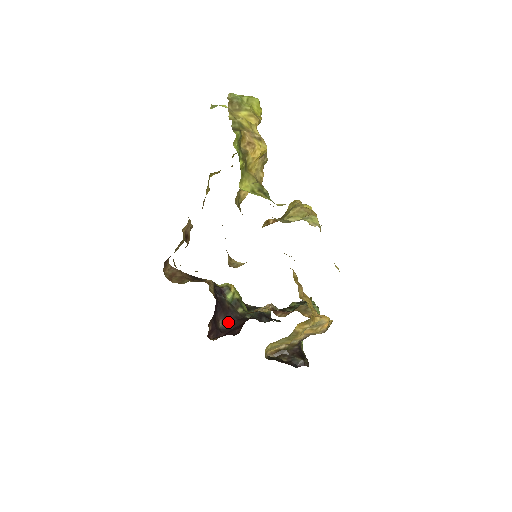
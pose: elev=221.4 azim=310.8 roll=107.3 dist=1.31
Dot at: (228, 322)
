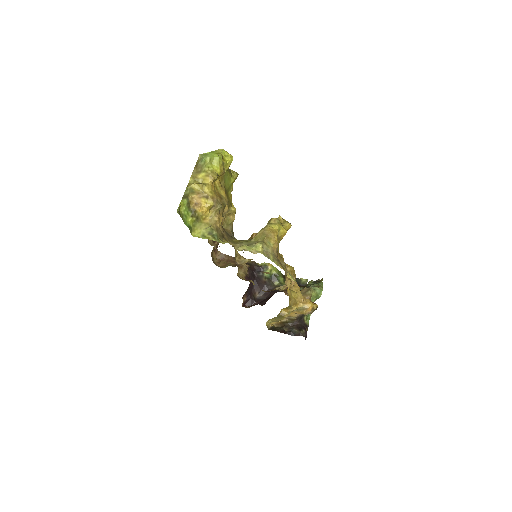
Dot at: (263, 293)
